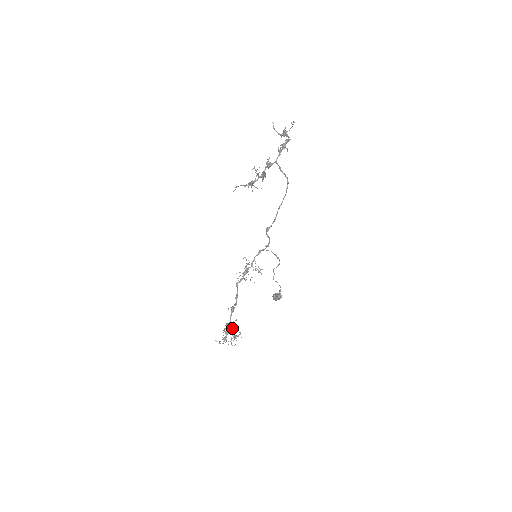
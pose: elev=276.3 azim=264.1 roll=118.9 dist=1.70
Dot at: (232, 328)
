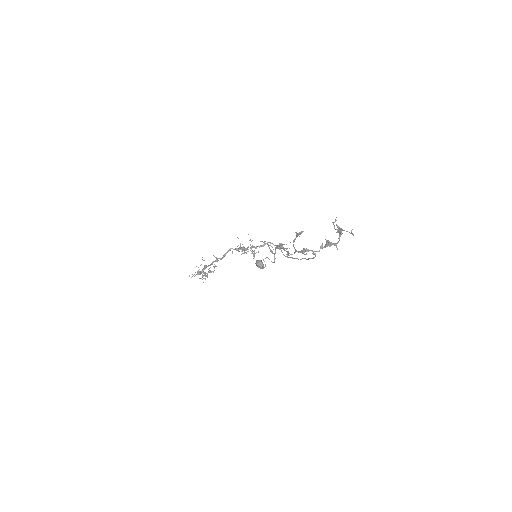
Dot at: occluded
